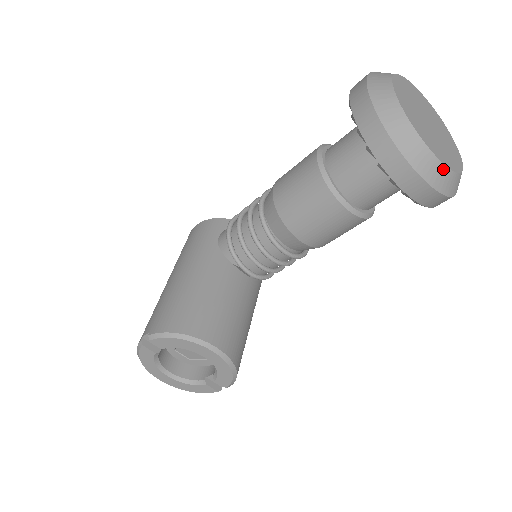
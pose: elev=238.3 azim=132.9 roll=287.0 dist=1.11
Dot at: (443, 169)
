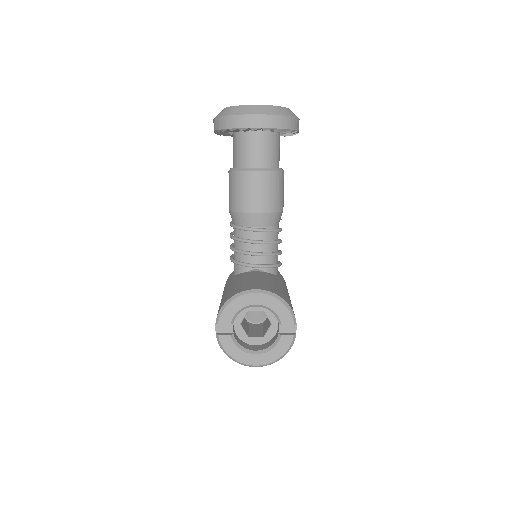
Dot at: (268, 107)
